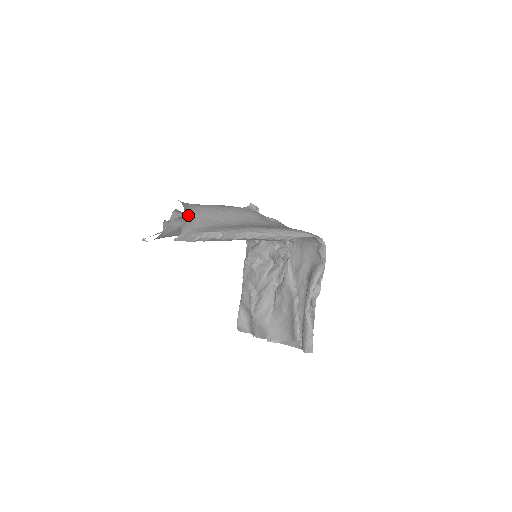
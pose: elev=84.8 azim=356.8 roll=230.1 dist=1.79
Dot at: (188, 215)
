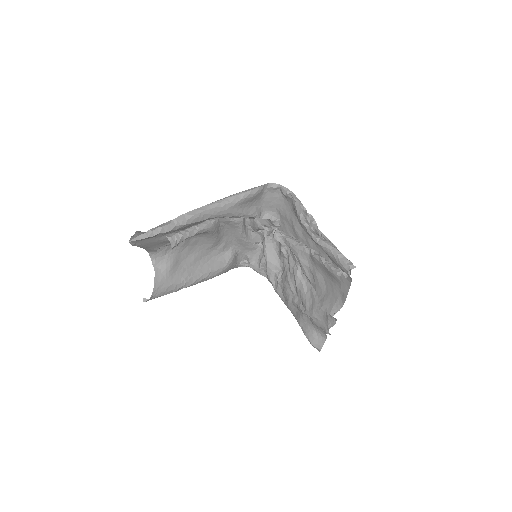
Dot at: (141, 232)
